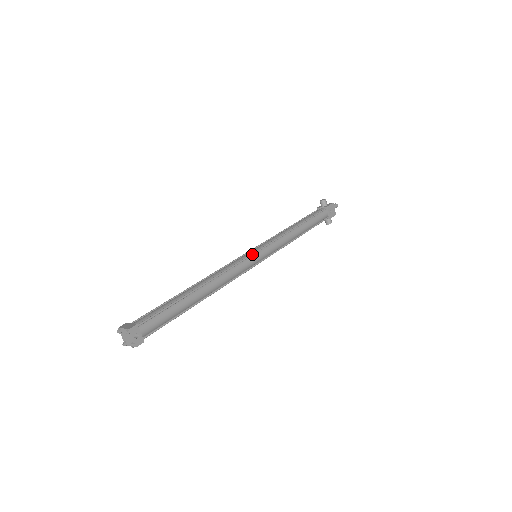
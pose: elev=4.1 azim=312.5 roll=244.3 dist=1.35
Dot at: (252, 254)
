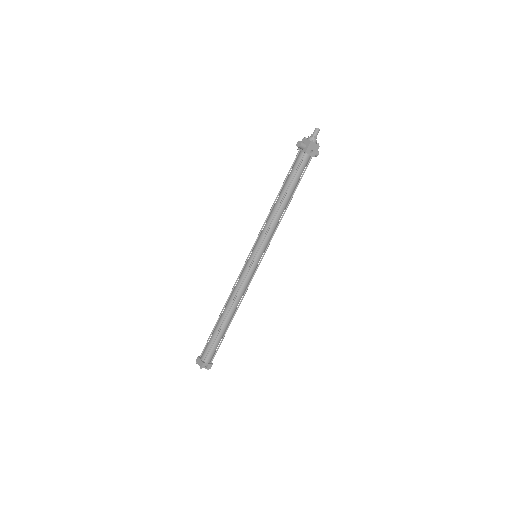
Dot at: (251, 265)
